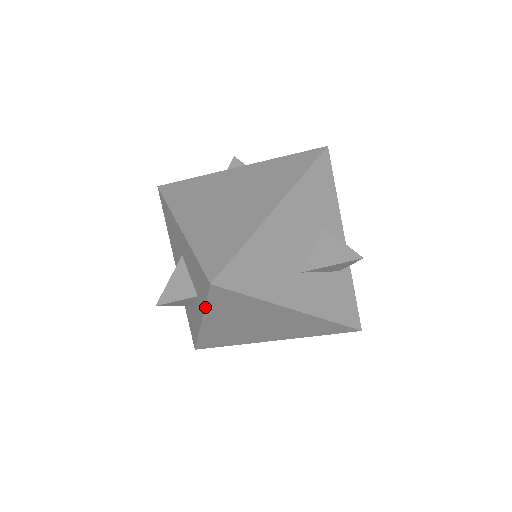
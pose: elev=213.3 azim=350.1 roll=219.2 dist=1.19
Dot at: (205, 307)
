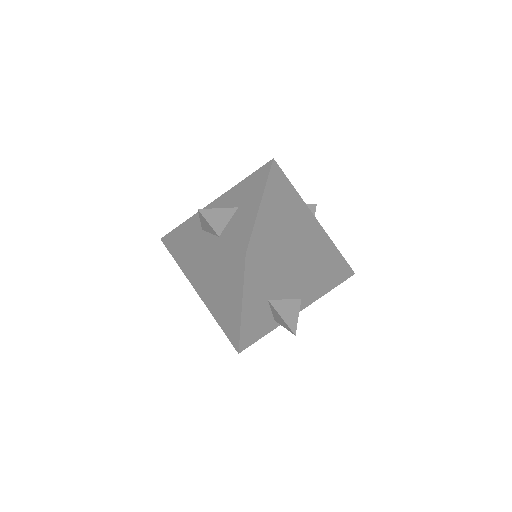
Dot at: (218, 249)
